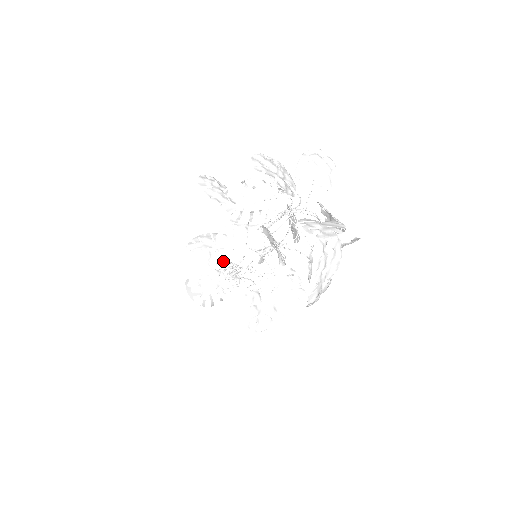
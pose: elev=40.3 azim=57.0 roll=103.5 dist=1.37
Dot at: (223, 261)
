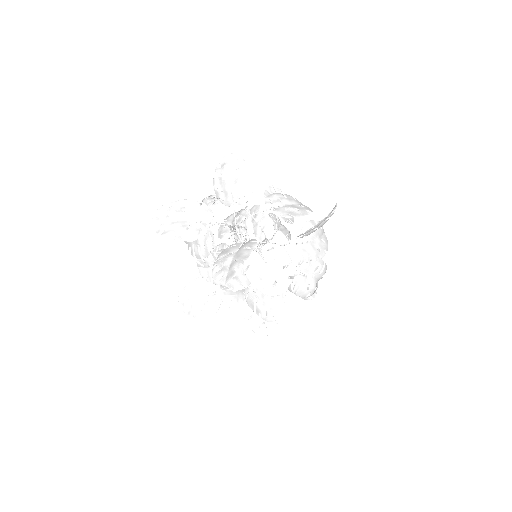
Dot at: (214, 285)
